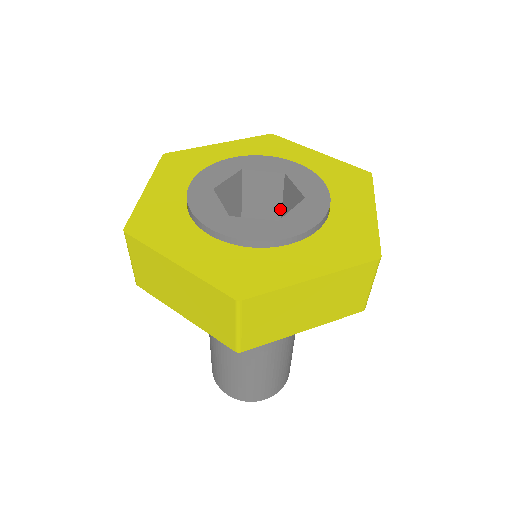
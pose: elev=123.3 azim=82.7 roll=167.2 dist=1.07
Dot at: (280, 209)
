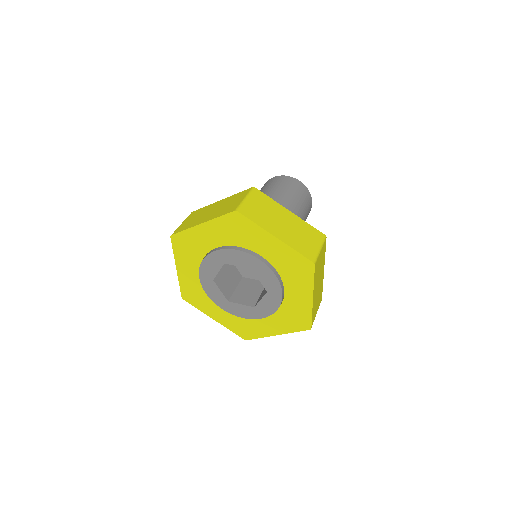
Dot at: occluded
